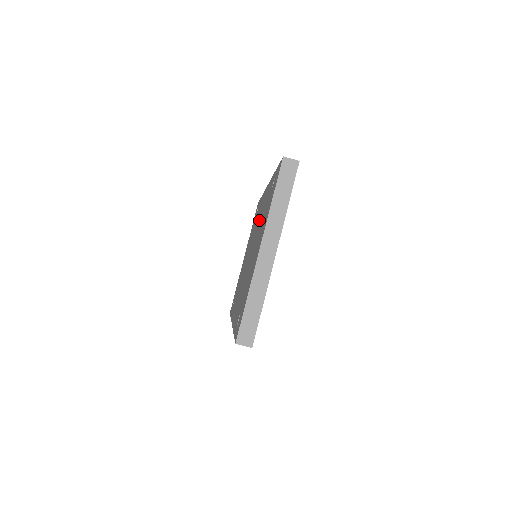
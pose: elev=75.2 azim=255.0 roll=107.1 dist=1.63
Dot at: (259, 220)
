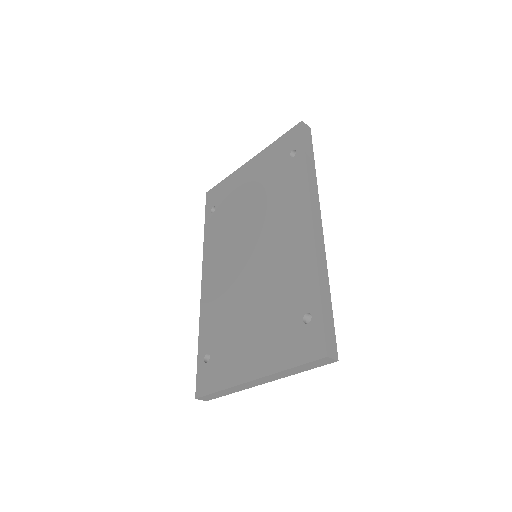
Dot at: (278, 256)
